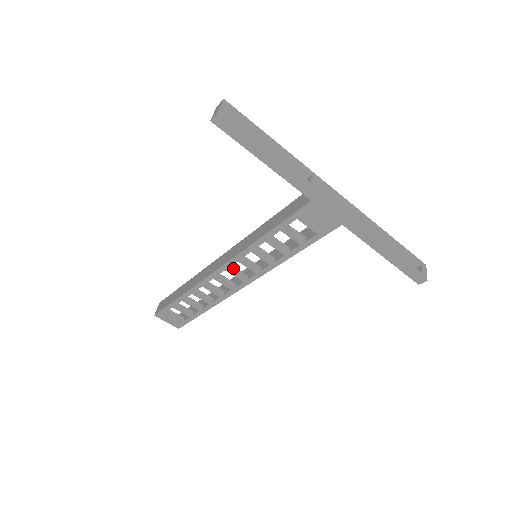
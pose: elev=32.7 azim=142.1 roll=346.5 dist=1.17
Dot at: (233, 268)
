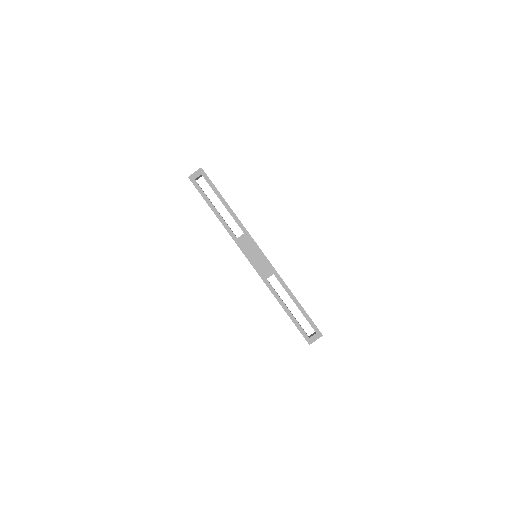
Dot at: occluded
